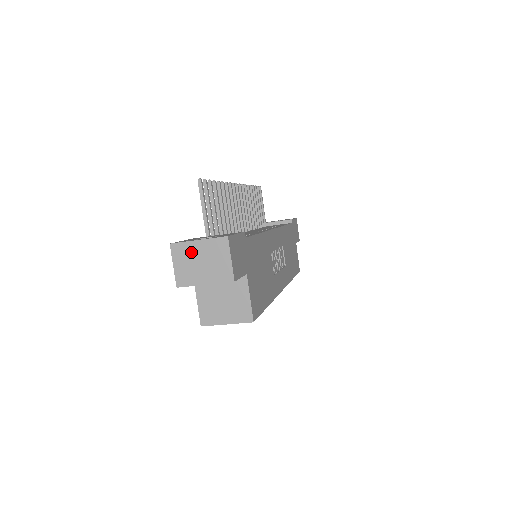
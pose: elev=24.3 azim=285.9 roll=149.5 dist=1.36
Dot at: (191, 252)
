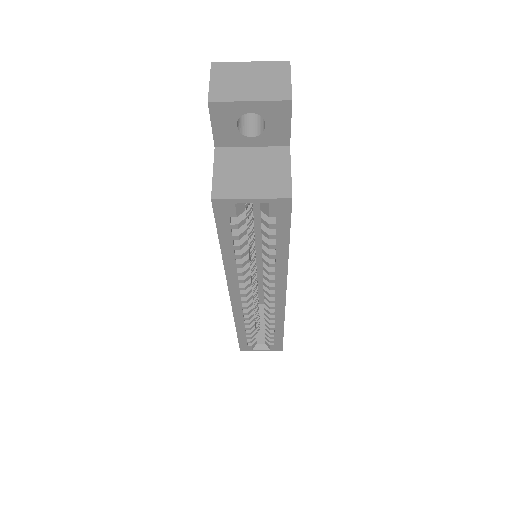
Dot at: (238, 71)
